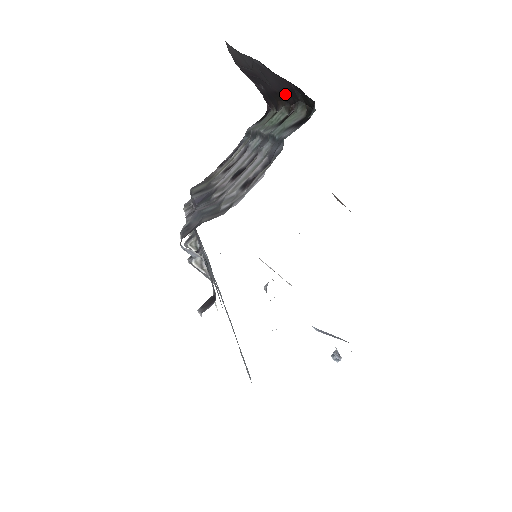
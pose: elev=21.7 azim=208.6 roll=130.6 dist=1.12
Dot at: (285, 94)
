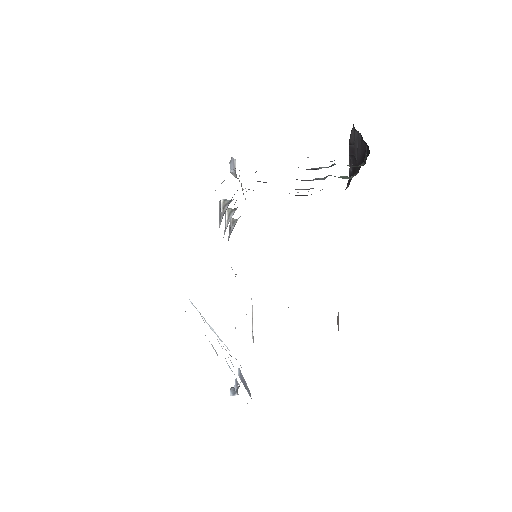
Dot at: (360, 164)
